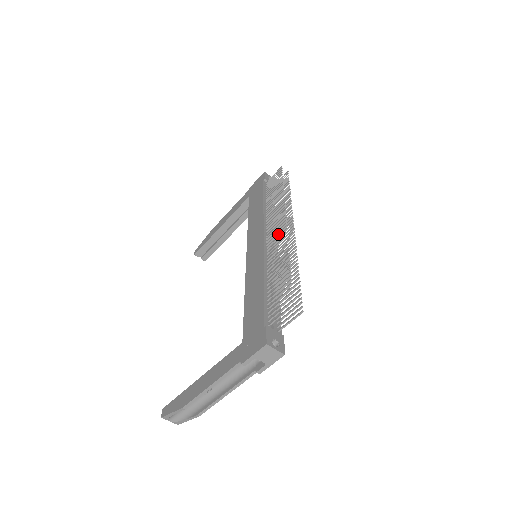
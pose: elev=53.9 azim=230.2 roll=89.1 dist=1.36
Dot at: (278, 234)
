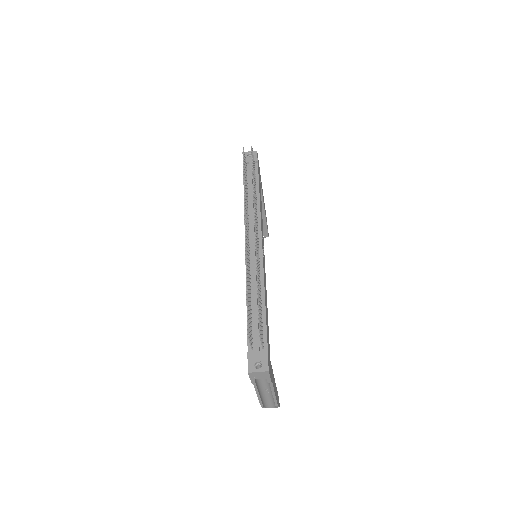
Dot at: occluded
